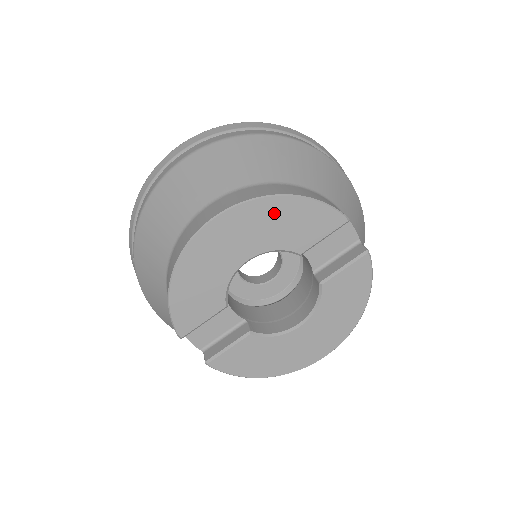
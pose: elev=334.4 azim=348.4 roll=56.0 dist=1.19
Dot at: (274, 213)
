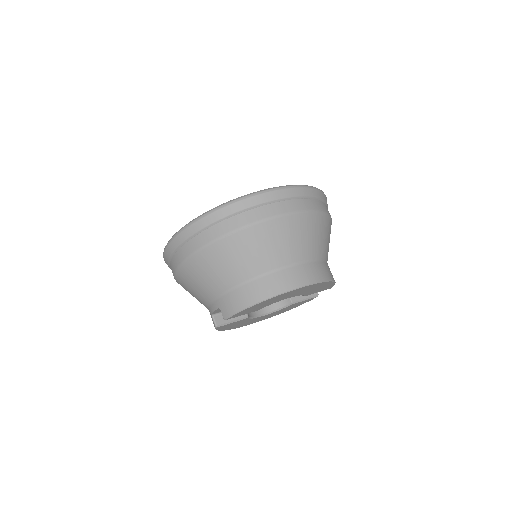
Dot at: occluded
